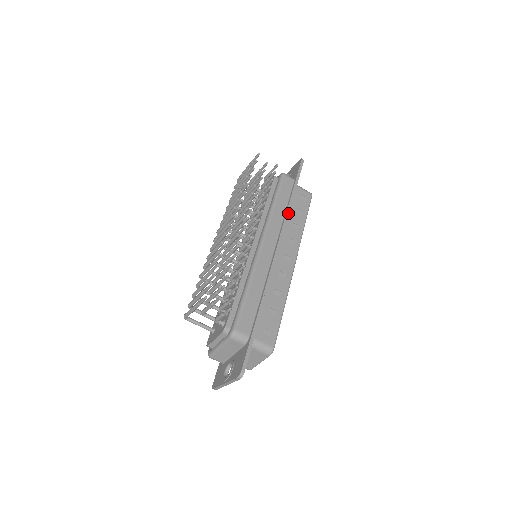
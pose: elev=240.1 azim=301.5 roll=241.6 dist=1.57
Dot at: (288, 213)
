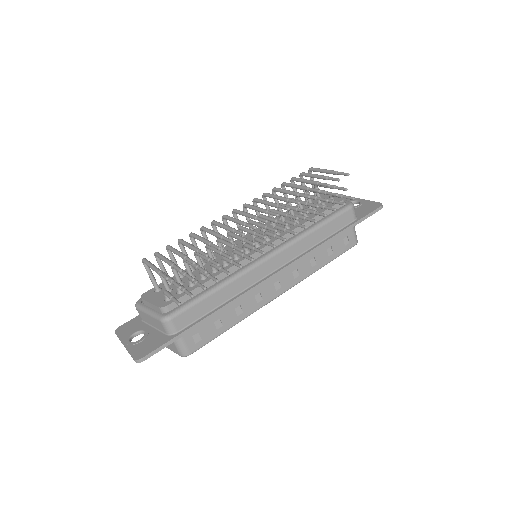
Dot at: (318, 248)
